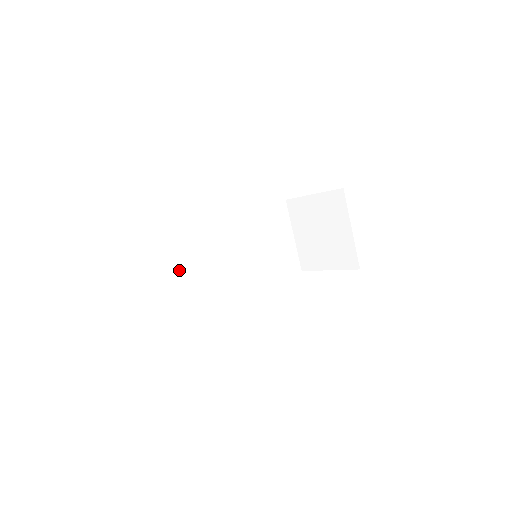
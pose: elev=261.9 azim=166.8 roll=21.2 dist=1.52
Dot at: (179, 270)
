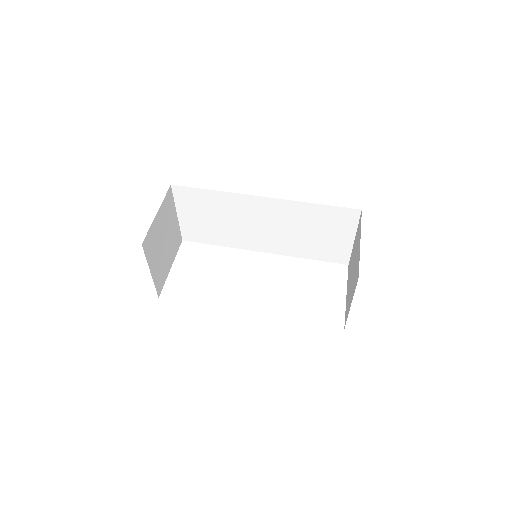
Dot at: (208, 216)
